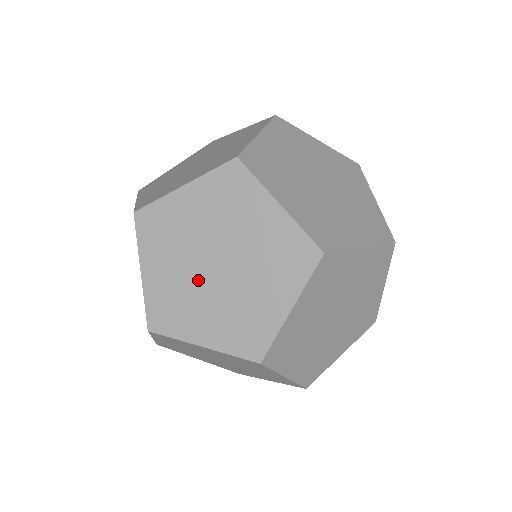
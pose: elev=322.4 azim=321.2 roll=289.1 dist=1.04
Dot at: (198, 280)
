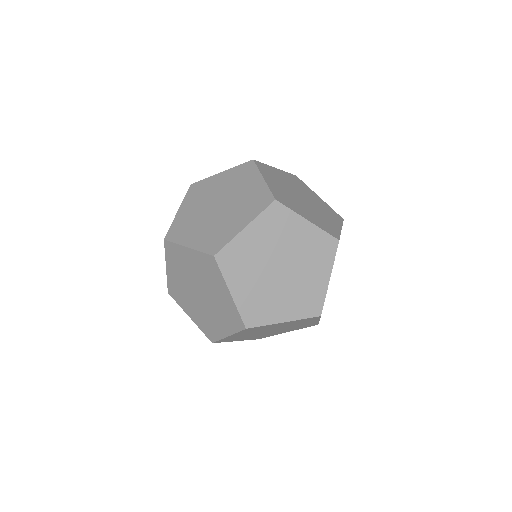
Dot at: (267, 333)
